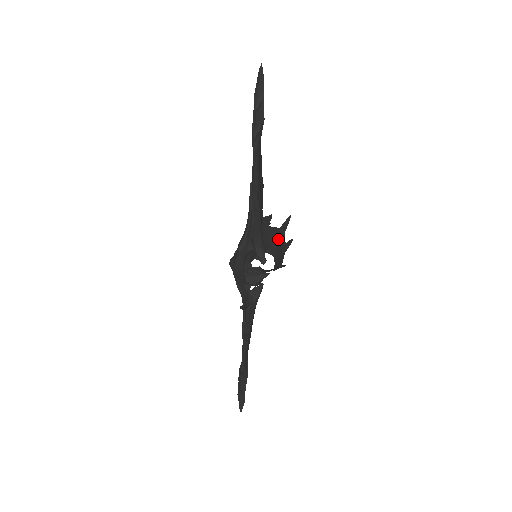
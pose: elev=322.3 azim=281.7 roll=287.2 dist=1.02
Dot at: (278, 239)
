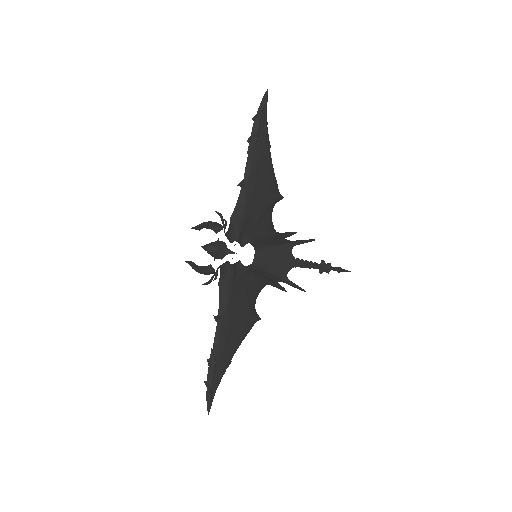
Dot at: (277, 244)
